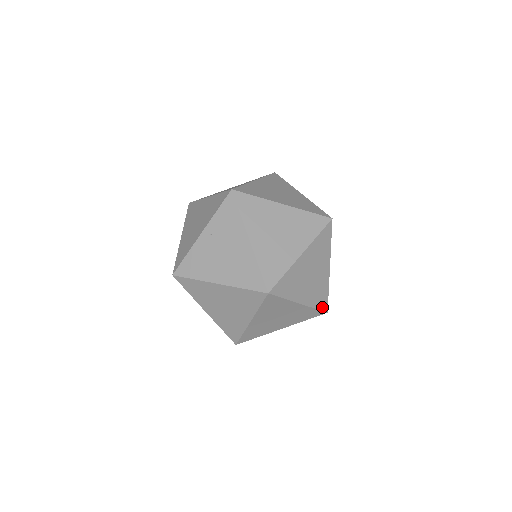
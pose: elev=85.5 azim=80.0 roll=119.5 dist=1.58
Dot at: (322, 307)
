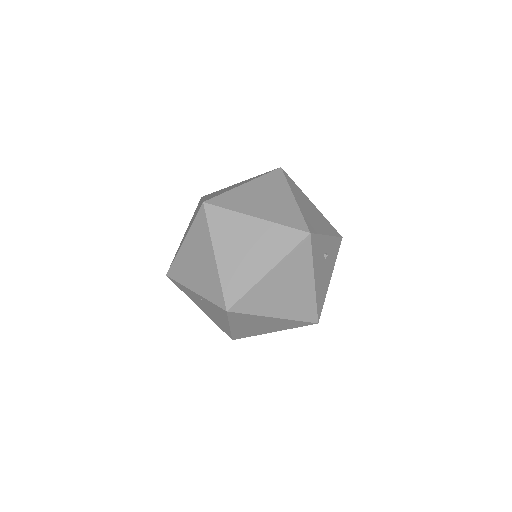
Dot at: occluded
